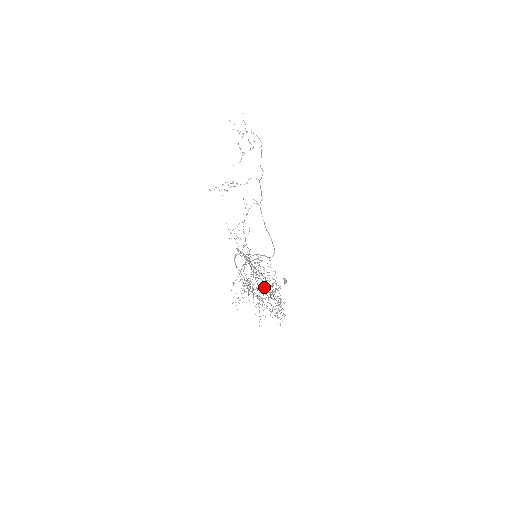
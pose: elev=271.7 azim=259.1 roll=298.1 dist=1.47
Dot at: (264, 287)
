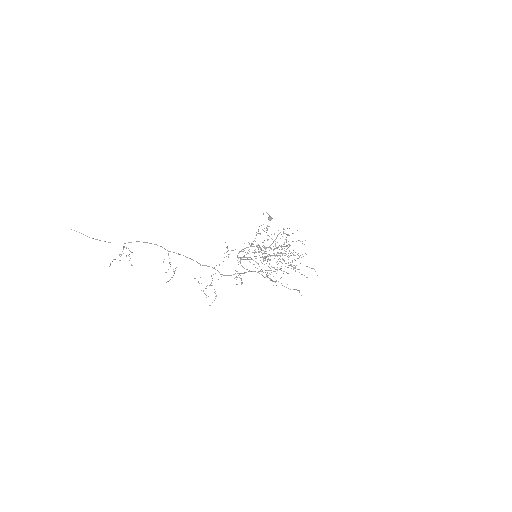
Dot at: occluded
